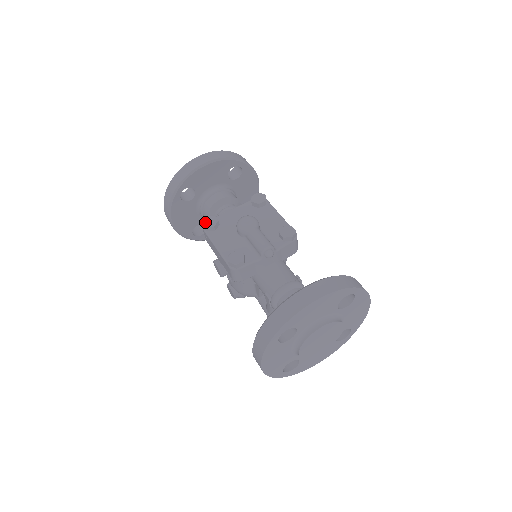
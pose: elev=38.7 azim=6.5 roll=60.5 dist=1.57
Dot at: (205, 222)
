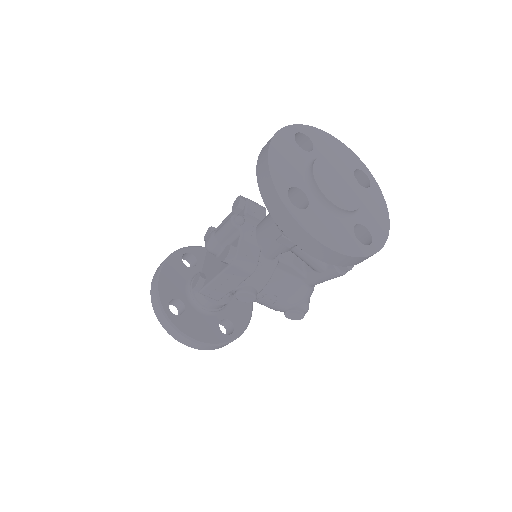
Dot at: (193, 286)
